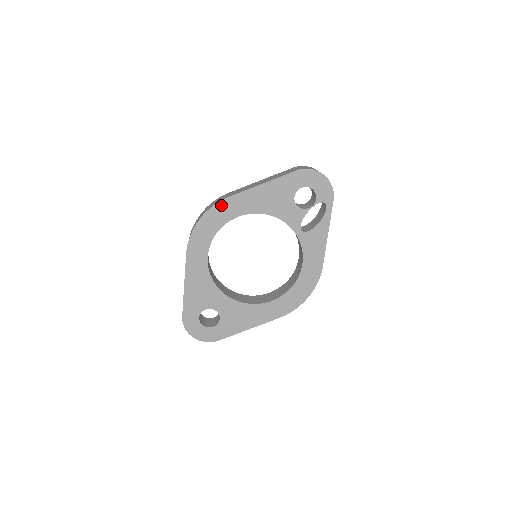
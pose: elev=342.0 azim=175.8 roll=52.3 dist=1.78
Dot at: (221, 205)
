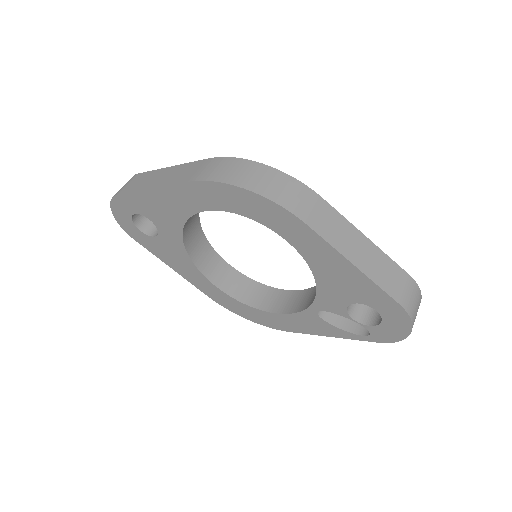
Dot at: (288, 216)
